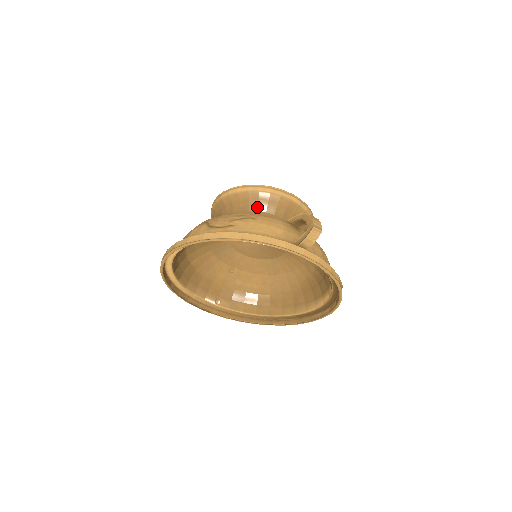
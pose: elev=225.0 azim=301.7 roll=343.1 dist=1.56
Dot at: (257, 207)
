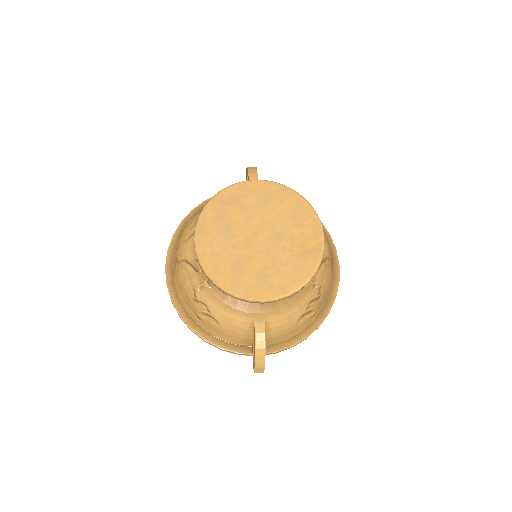
Dot at: occluded
